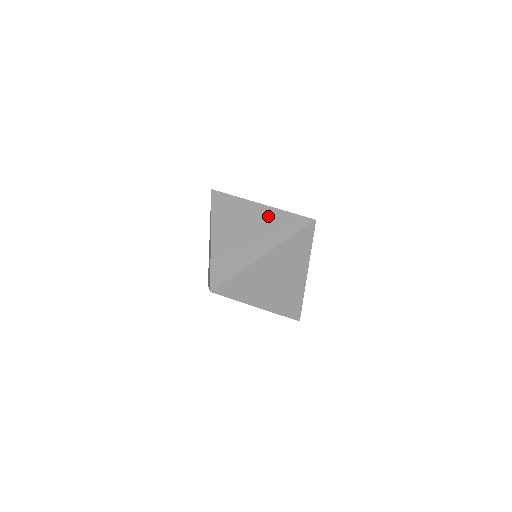
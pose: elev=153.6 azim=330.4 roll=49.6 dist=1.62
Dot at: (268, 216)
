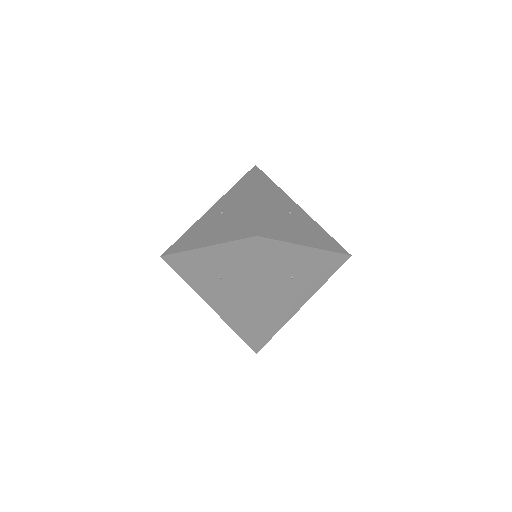
Dot at: (244, 211)
